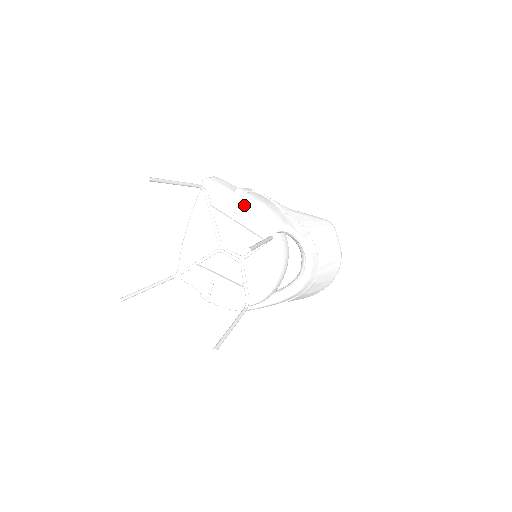
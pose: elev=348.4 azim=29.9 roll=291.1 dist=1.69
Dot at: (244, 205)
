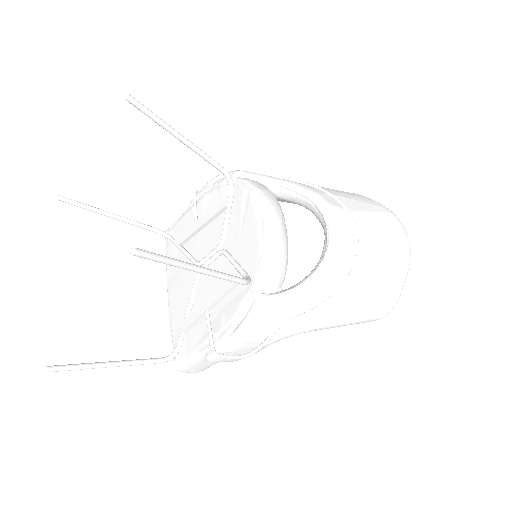
Dot at: (200, 198)
